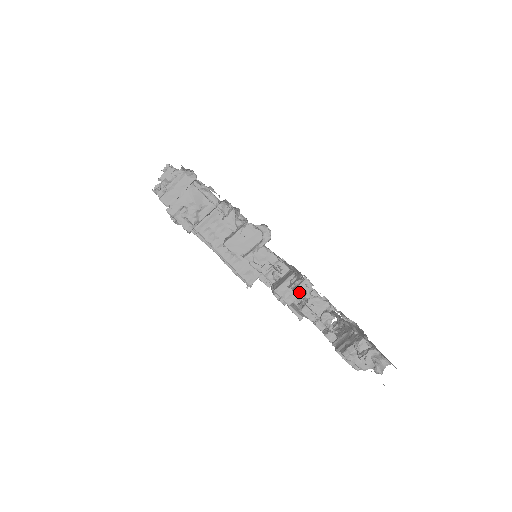
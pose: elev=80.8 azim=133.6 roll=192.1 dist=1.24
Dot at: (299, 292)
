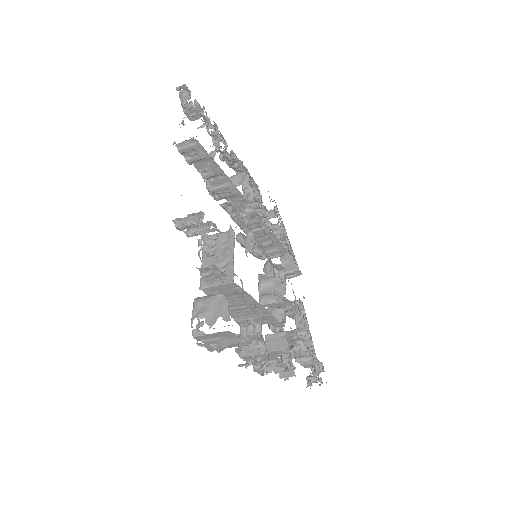
Dot at: occluded
